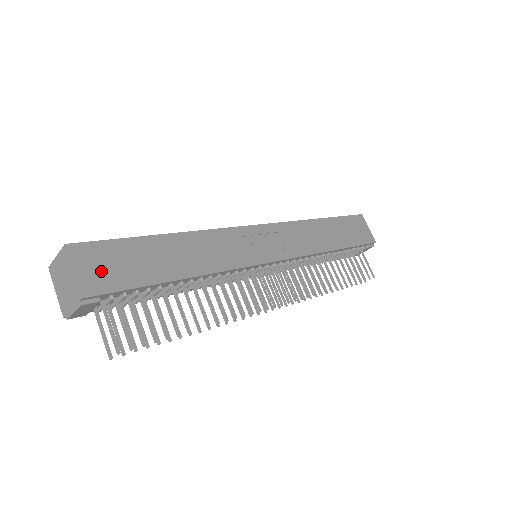
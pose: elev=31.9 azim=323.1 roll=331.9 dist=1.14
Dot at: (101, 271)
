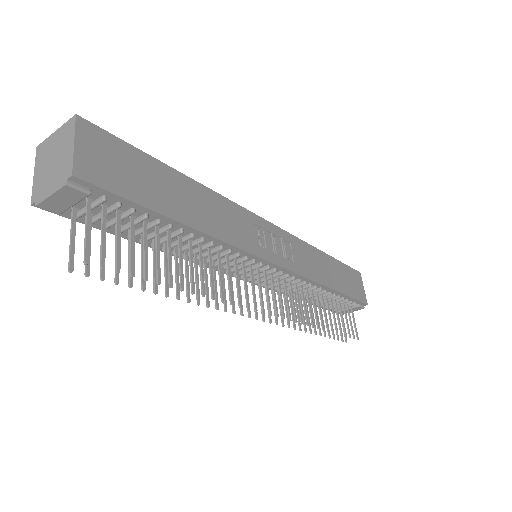
Dot at: (104, 163)
